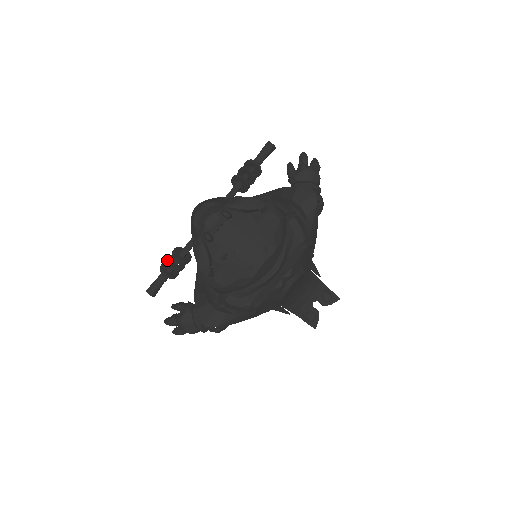
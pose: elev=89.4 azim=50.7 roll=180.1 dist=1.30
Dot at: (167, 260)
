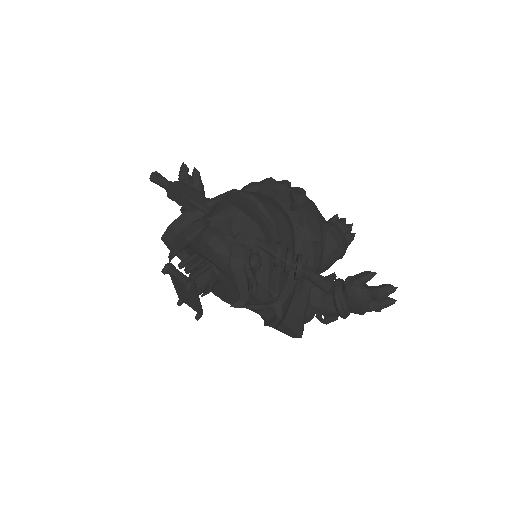
Dot at: (178, 191)
